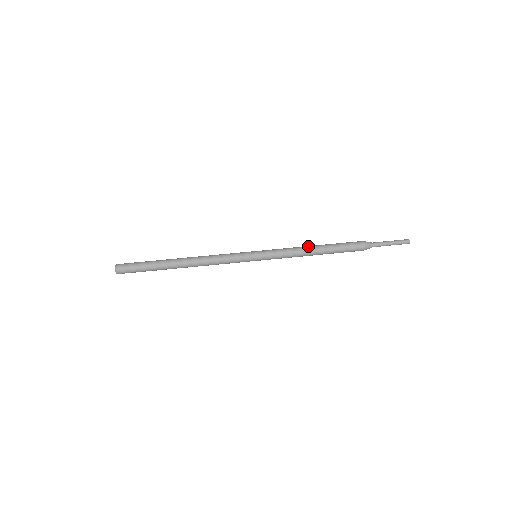
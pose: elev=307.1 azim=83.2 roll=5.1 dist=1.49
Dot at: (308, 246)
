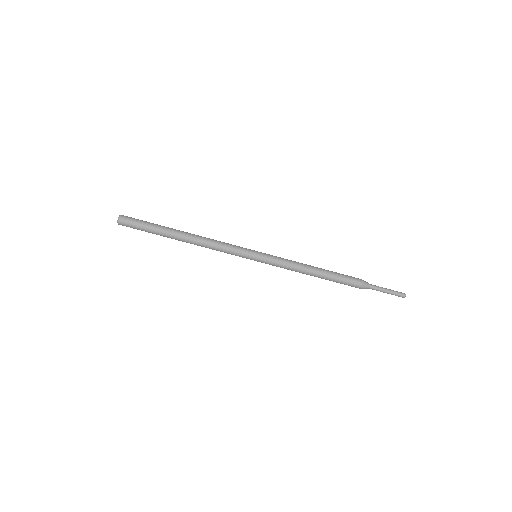
Dot at: (307, 273)
